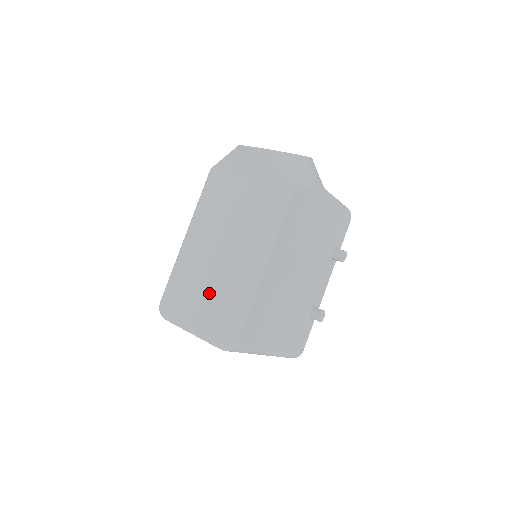
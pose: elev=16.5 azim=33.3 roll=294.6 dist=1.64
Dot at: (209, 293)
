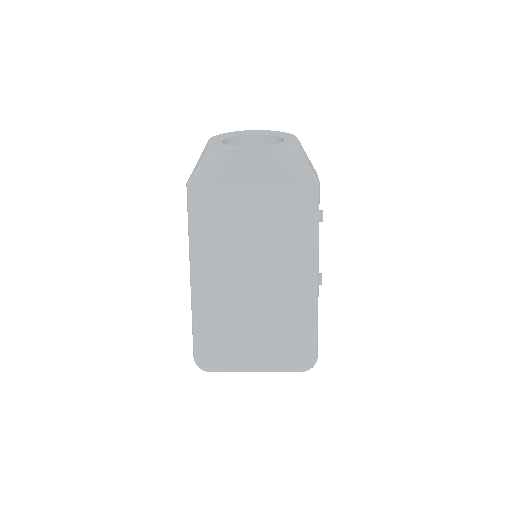
Dot at: (264, 327)
